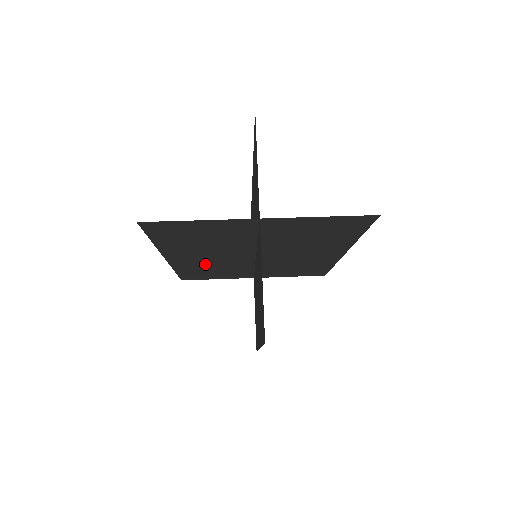
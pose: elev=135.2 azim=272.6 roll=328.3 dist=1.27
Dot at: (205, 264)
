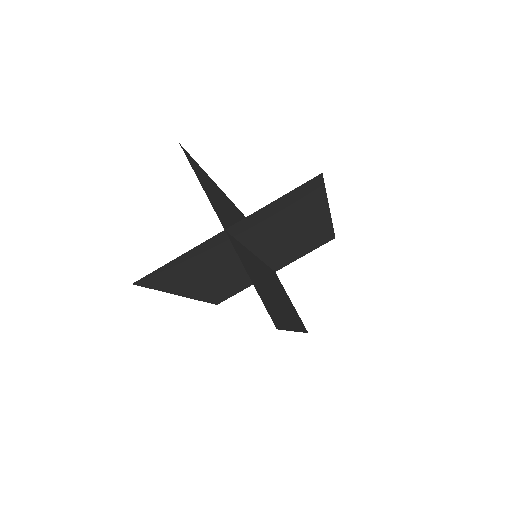
Dot at: (221, 284)
